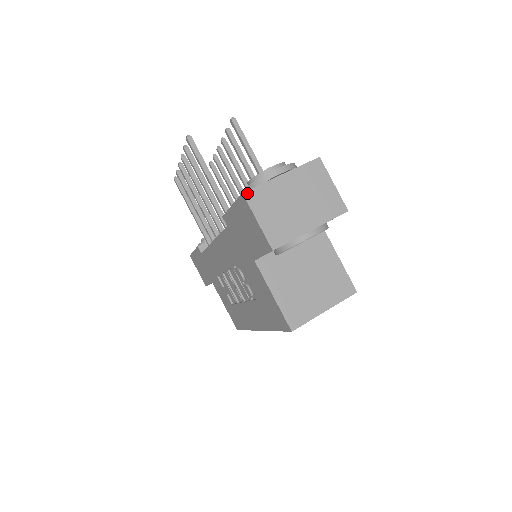
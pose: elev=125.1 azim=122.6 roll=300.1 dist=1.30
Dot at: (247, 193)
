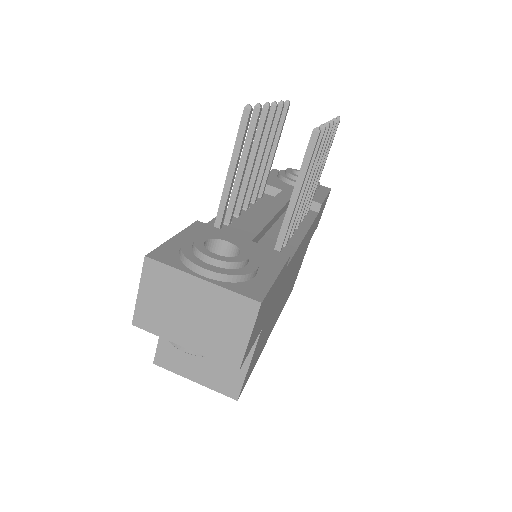
Dot at: (149, 260)
